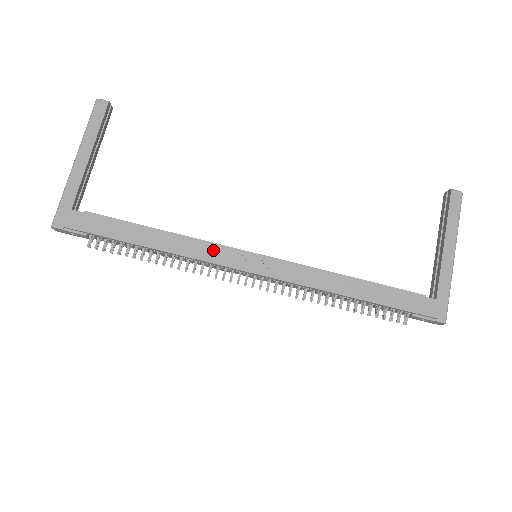
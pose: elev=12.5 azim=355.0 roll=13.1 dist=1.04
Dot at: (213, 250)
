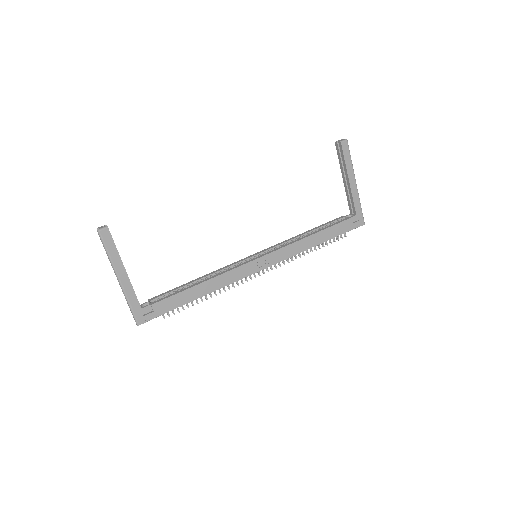
Dot at: (236, 273)
